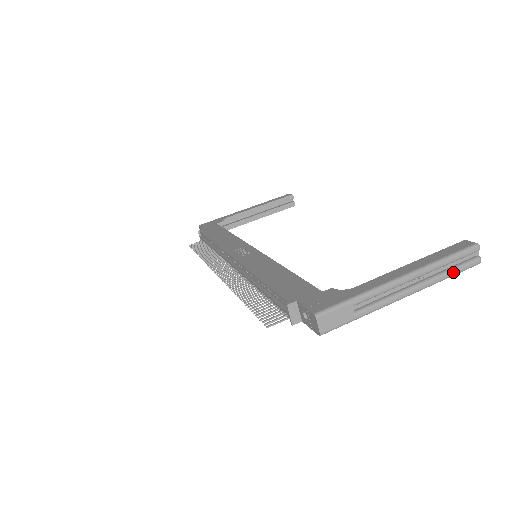
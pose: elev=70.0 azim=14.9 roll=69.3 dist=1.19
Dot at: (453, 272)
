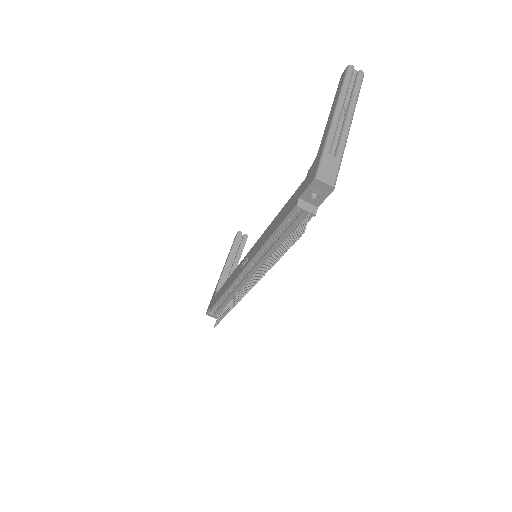
Dot at: (357, 89)
